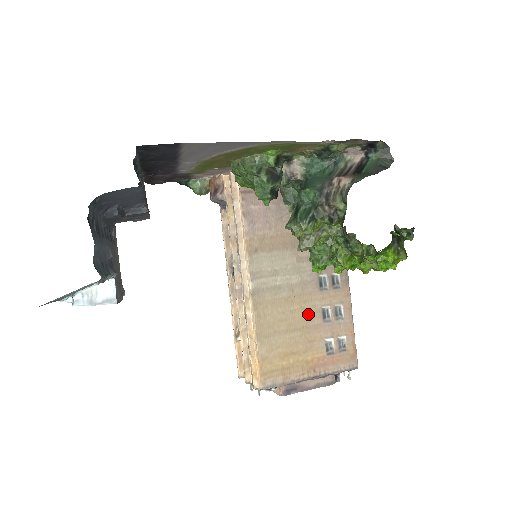
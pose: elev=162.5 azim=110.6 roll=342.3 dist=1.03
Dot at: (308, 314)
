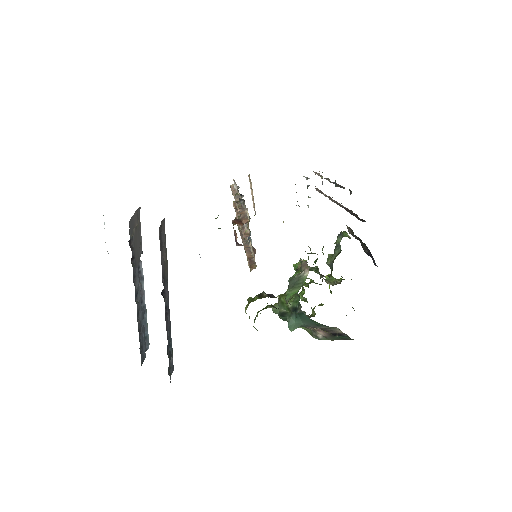
Dot at: occluded
